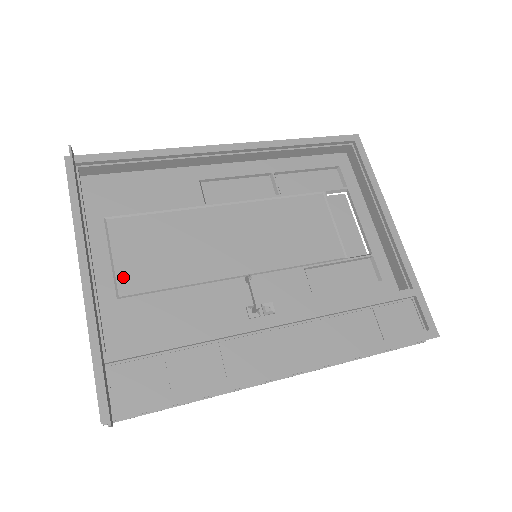
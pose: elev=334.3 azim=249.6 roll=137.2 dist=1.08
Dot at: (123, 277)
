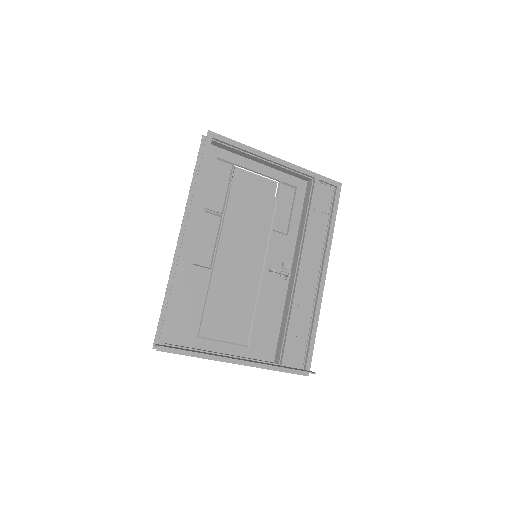
Dot at: (237, 339)
